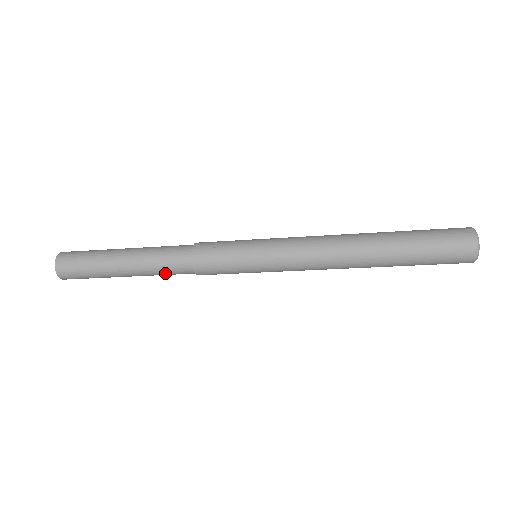
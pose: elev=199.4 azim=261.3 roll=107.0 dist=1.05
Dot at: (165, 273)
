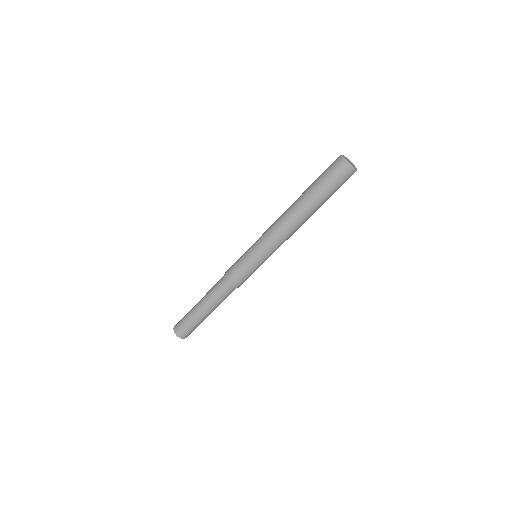
Dot at: (219, 296)
